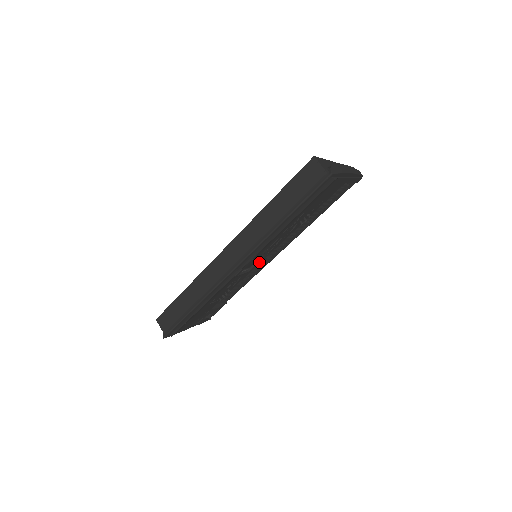
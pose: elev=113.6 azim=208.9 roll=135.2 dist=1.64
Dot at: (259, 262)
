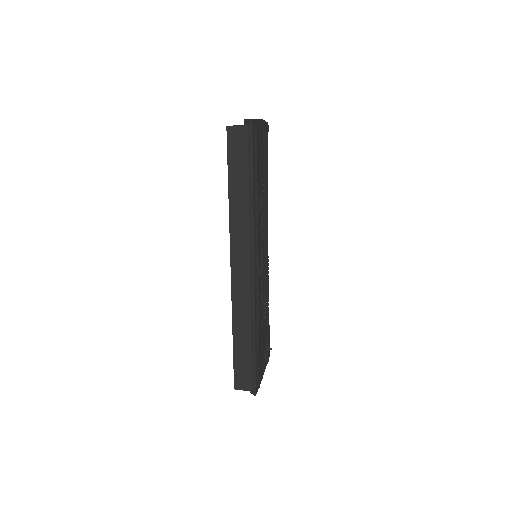
Dot at: (263, 256)
